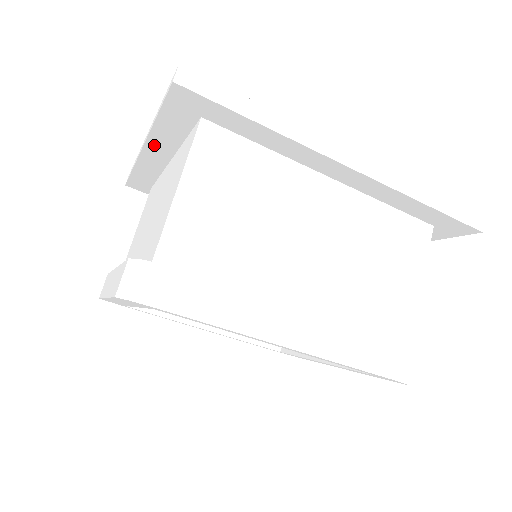
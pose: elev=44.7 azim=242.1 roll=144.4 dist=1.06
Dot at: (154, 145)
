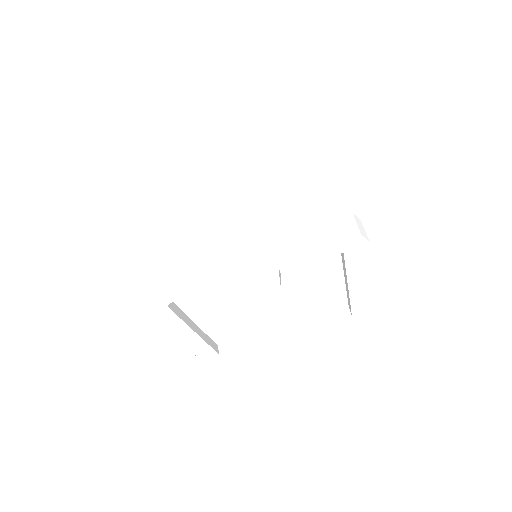
Dot at: (240, 154)
